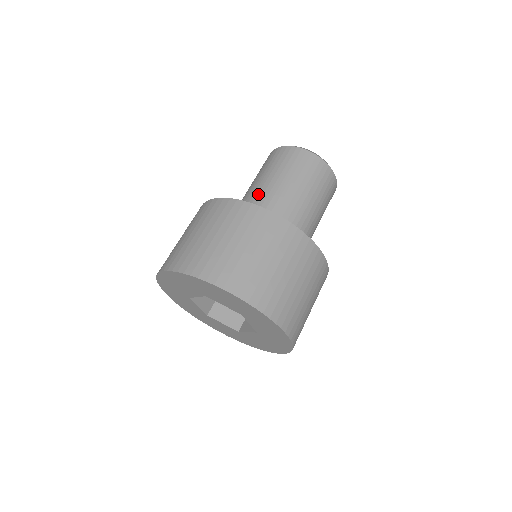
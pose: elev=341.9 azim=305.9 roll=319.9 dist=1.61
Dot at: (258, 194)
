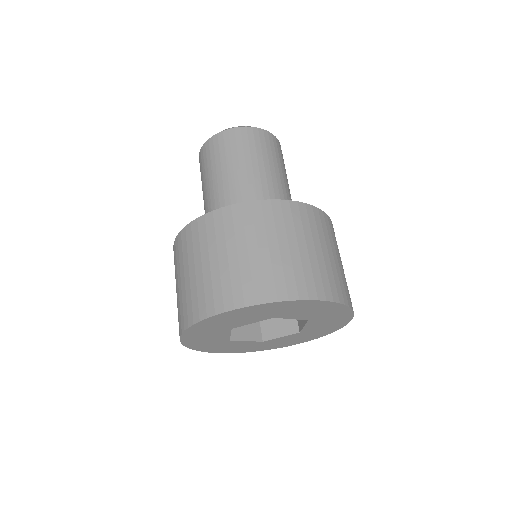
Dot at: (250, 188)
